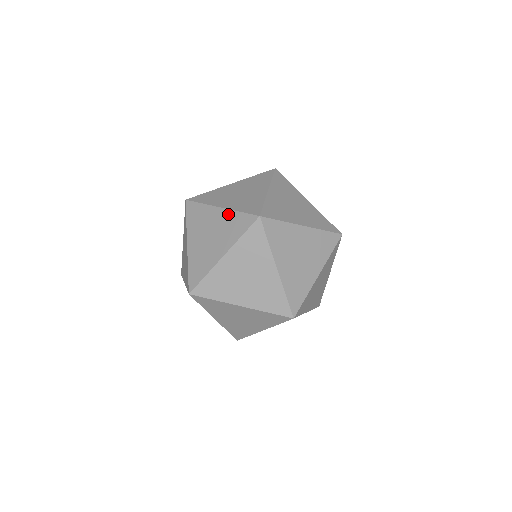
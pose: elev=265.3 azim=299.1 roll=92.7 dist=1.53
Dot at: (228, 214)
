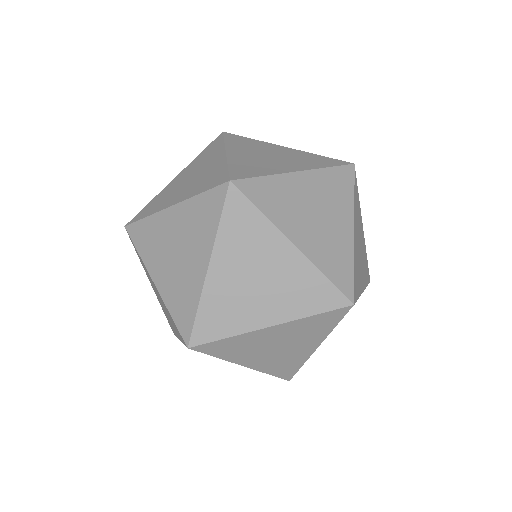
Dot at: (220, 163)
